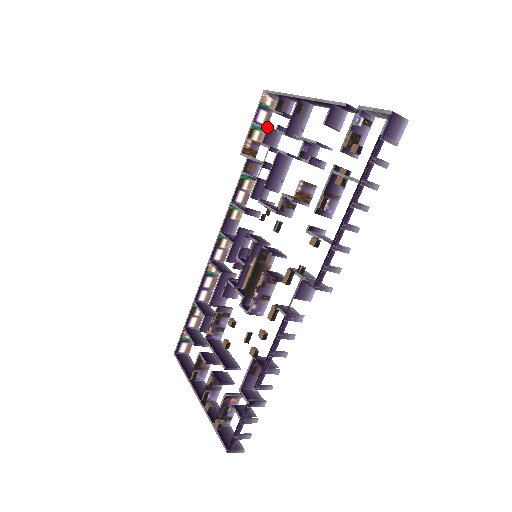
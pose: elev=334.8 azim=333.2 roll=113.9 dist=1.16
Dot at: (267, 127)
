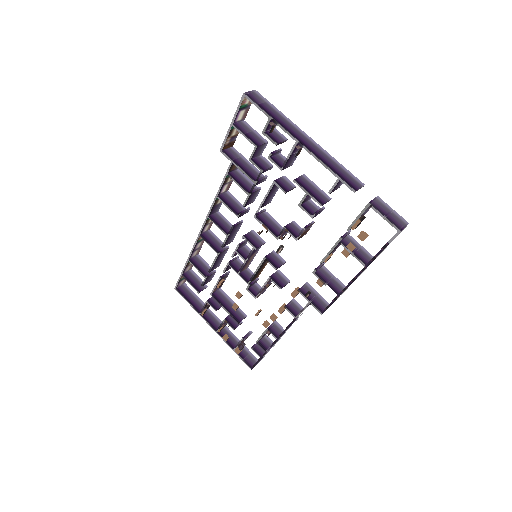
Dot at: (255, 146)
